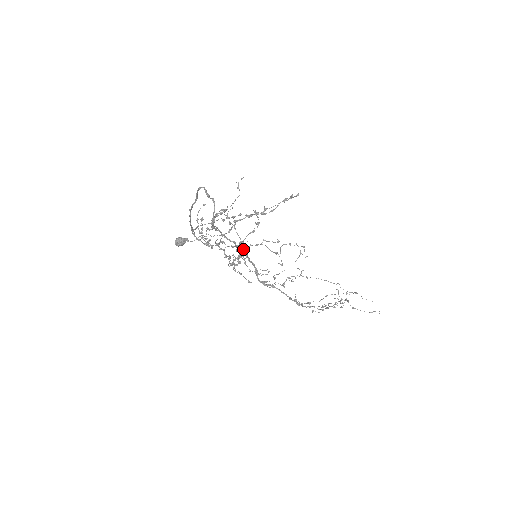
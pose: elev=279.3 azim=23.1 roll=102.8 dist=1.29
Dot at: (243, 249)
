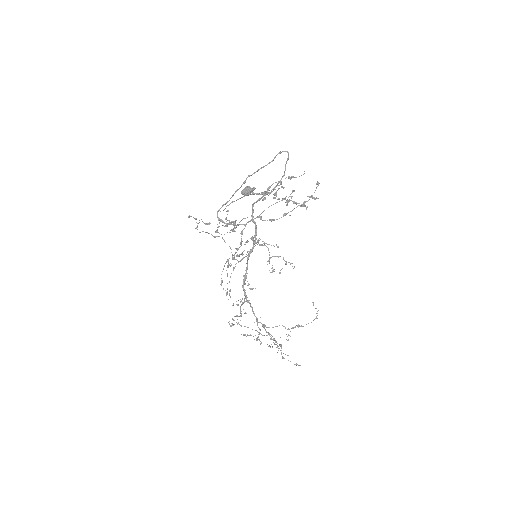
Dot at: occluded
